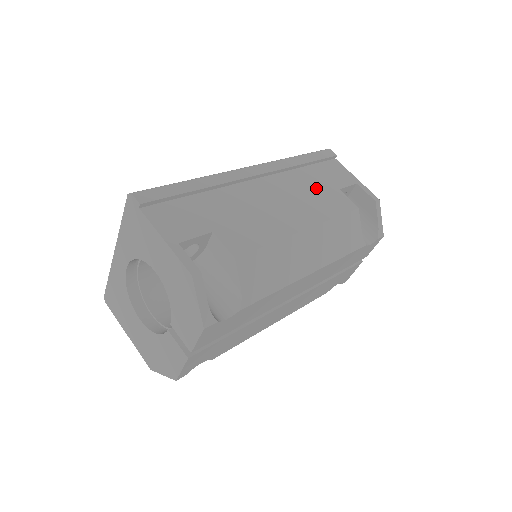
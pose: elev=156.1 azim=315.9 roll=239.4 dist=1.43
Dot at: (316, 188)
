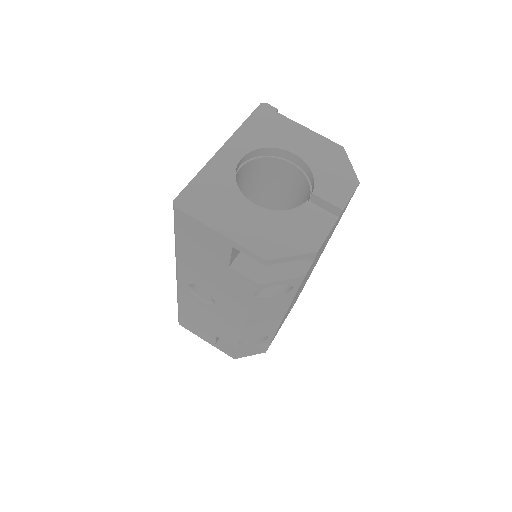
Dot at: occluded
